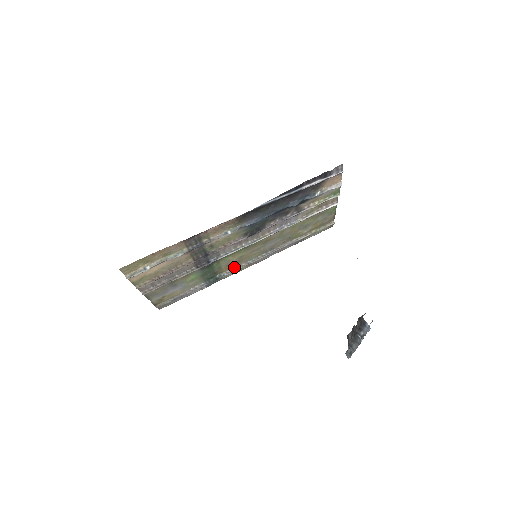
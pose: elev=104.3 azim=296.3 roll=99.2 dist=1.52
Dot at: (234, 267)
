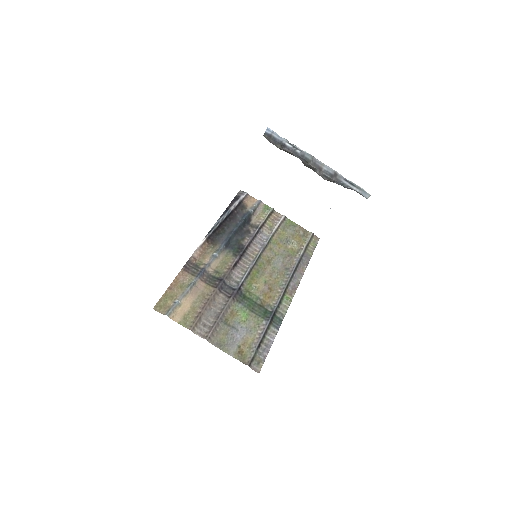
Dot at: (276, 297)
